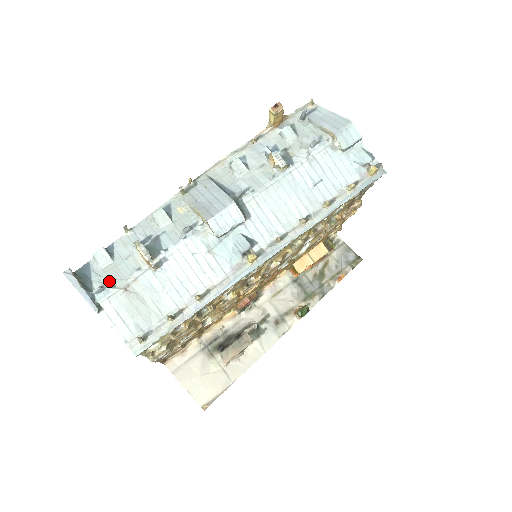
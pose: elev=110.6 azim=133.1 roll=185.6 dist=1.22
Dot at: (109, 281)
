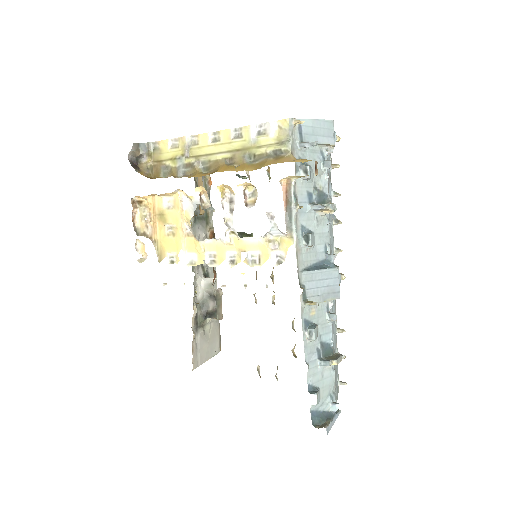
Dot at: (330, 396)
